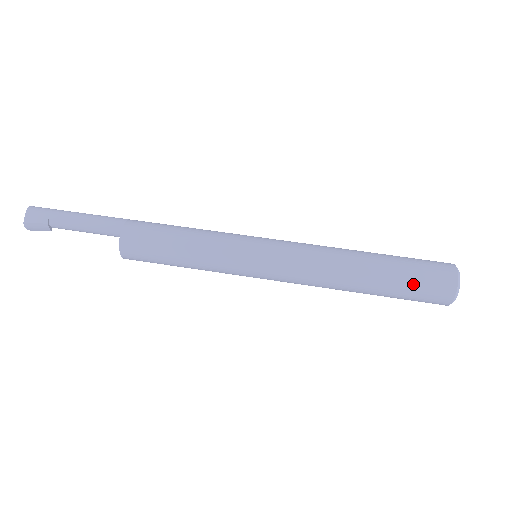
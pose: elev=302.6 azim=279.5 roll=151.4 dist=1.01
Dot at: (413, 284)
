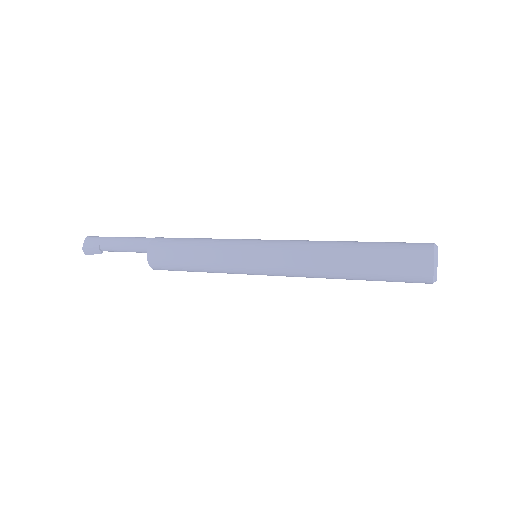
Dot at: (391, 262)
